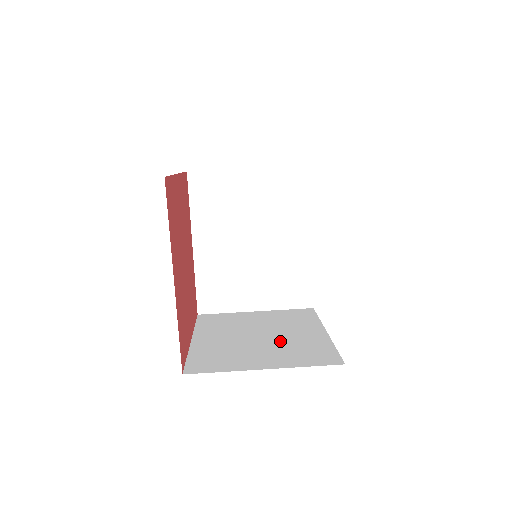
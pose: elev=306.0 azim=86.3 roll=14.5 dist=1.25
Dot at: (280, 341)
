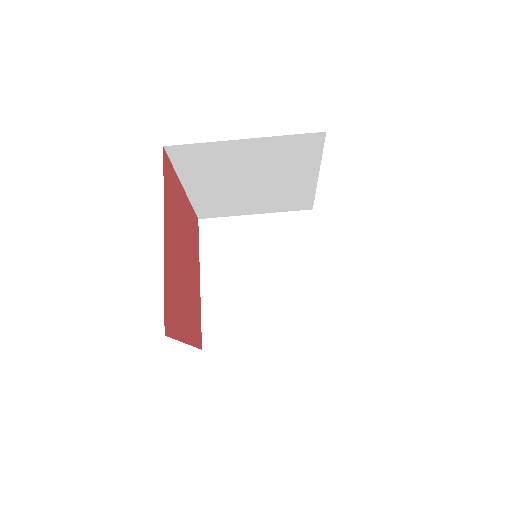
Dot at: (278, 291)
